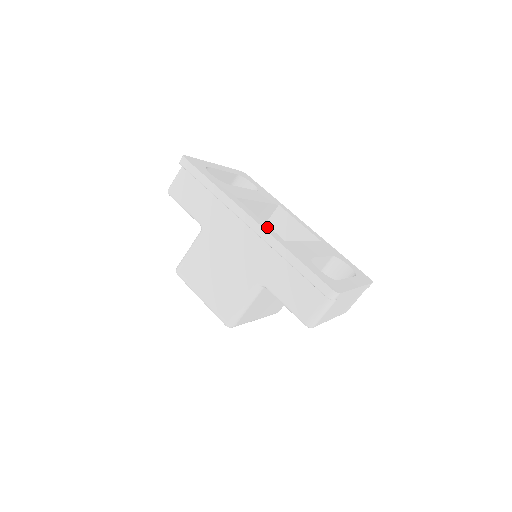
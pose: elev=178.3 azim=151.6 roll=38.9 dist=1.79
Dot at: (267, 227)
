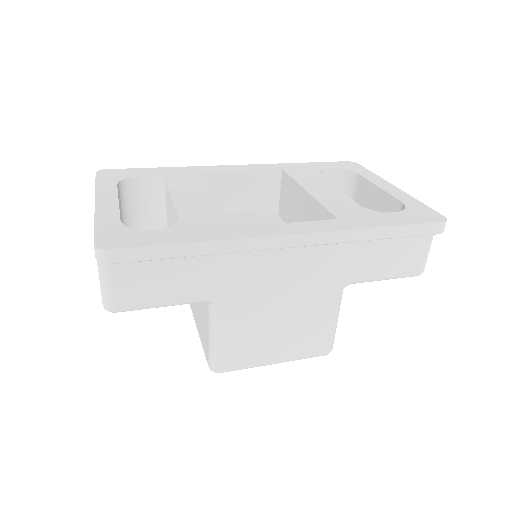
Dot at: (310, 225)
